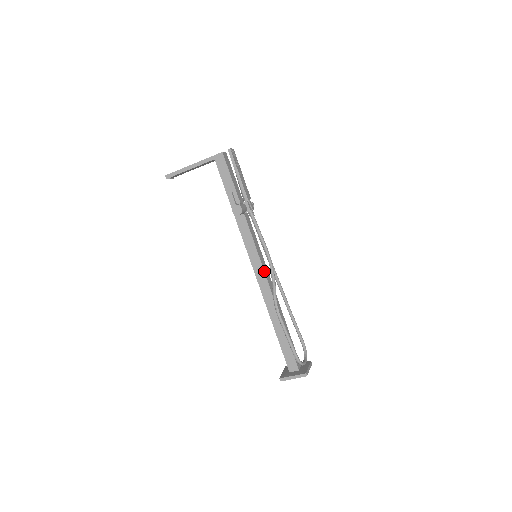
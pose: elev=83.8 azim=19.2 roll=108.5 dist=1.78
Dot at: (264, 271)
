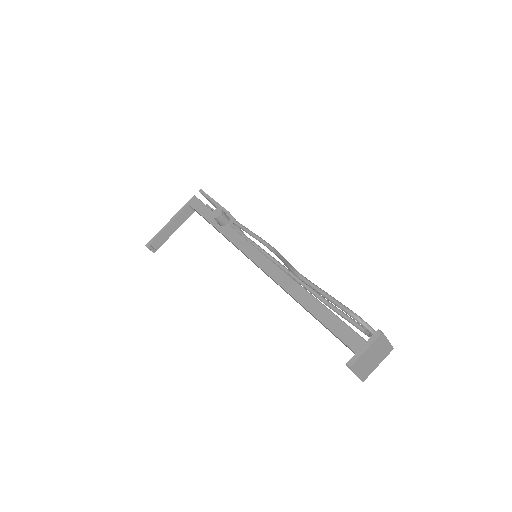
Dot at: occluded
